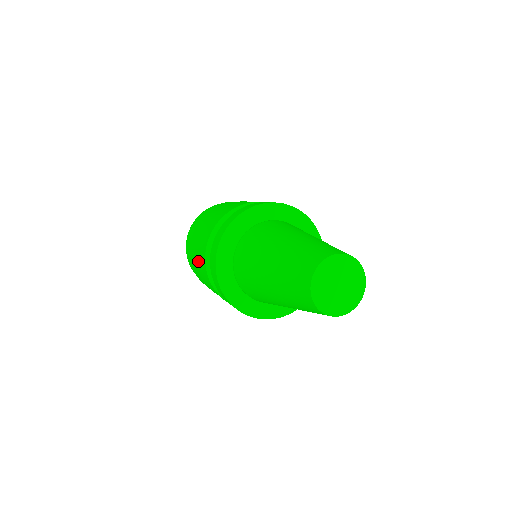
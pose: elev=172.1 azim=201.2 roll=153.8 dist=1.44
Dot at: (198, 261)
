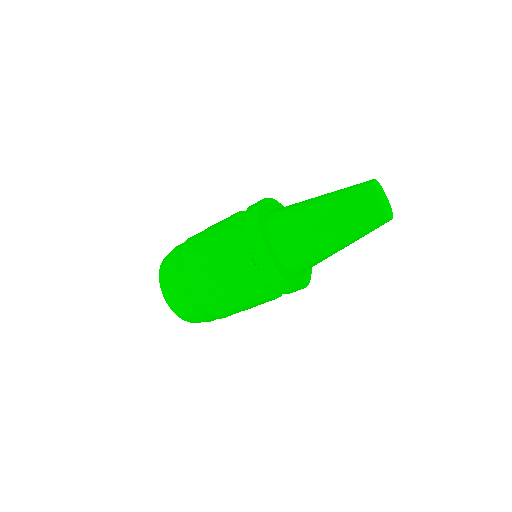
Dot at: (210, 248)
